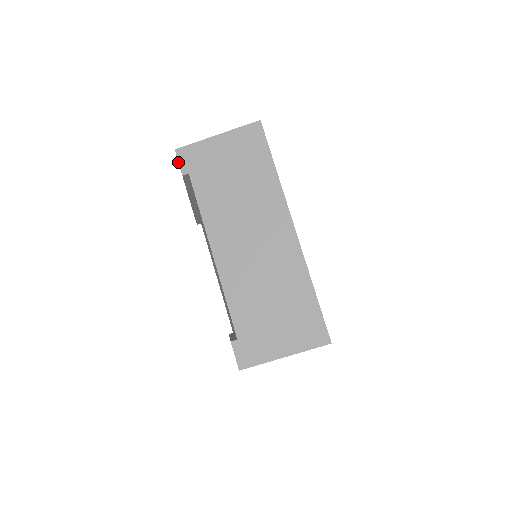
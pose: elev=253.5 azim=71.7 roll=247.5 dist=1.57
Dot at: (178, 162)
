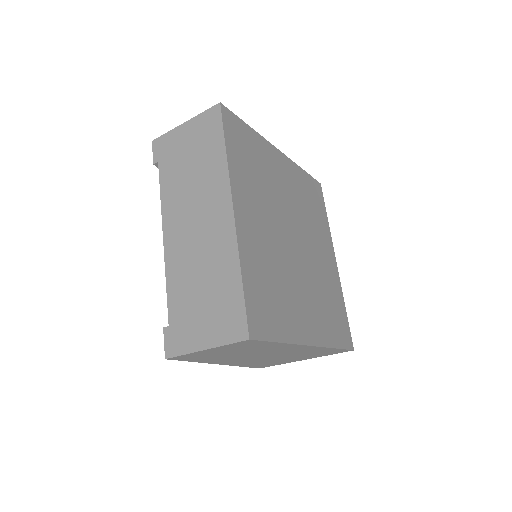
Dot at: occluded
